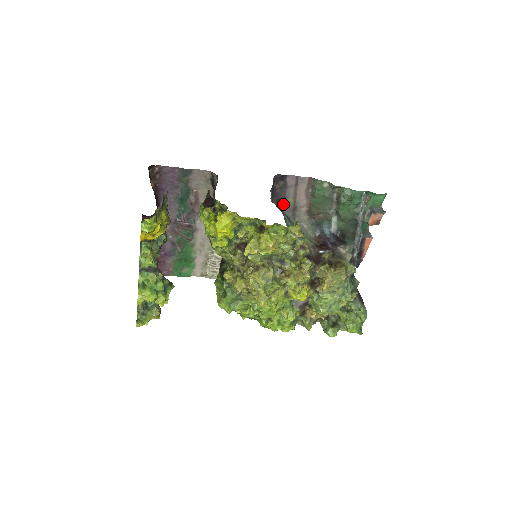
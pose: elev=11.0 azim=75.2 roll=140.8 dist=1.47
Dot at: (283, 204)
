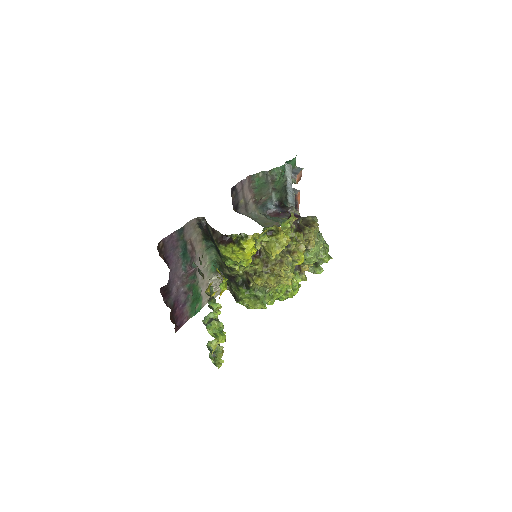
Dot at: (237, 207)
